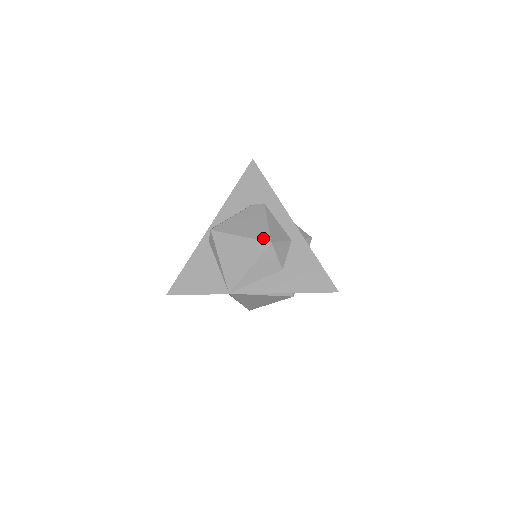
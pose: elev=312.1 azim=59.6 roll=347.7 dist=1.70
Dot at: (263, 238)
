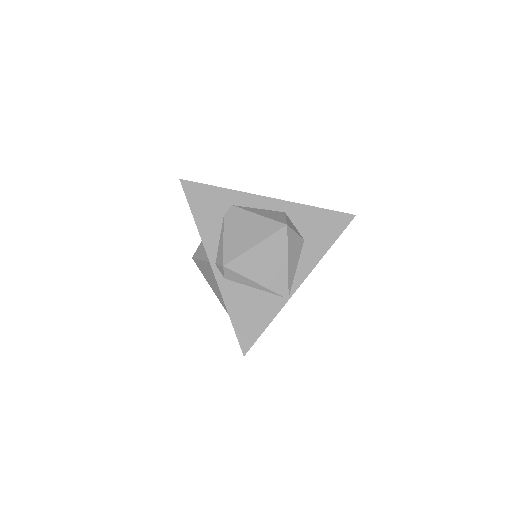
Dot at: (275, 228)
